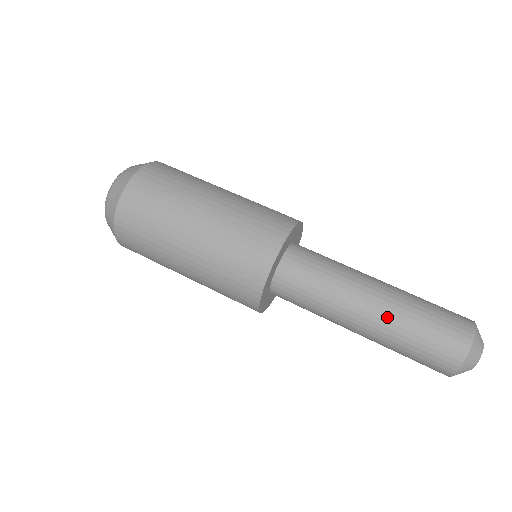
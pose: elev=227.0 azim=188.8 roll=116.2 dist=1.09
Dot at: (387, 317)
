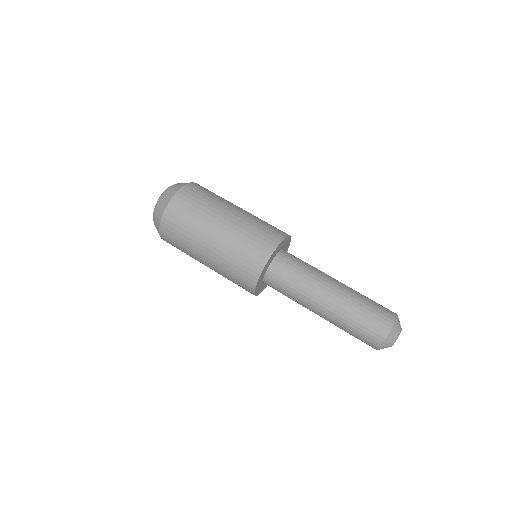
Dot at: (336, 311)
